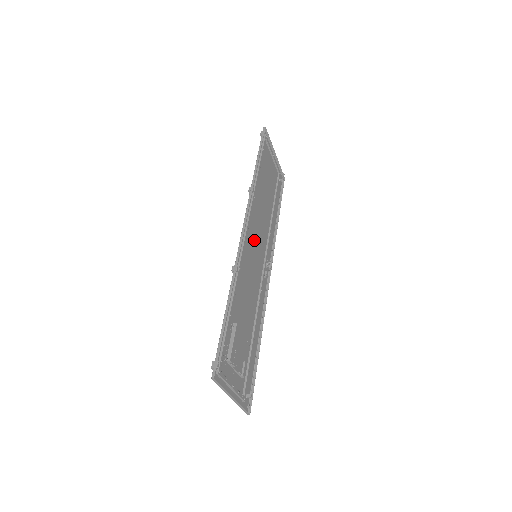
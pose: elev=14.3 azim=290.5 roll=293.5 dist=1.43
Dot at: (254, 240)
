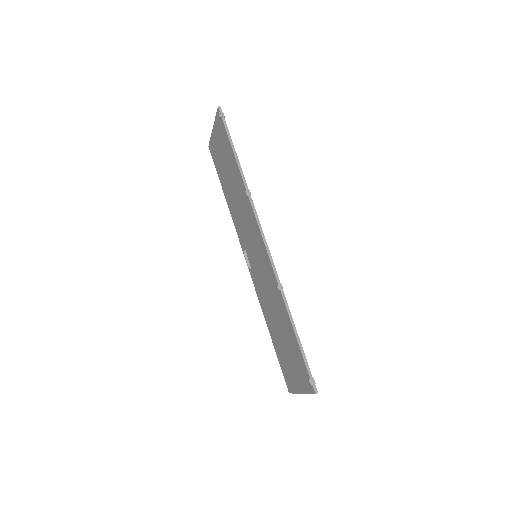
Dot at: (254, 242)
